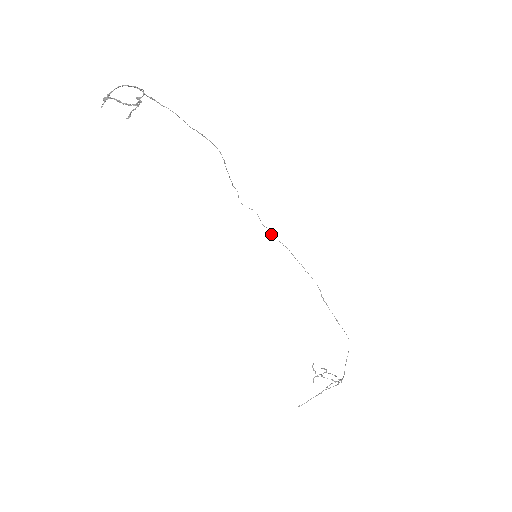
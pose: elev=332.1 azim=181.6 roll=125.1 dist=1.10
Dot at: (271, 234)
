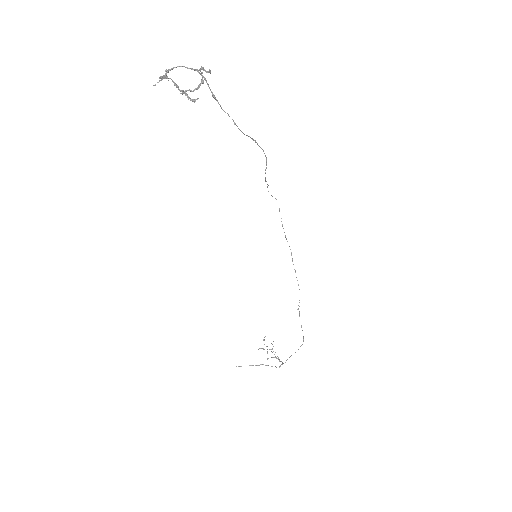
Dot at: occluded
